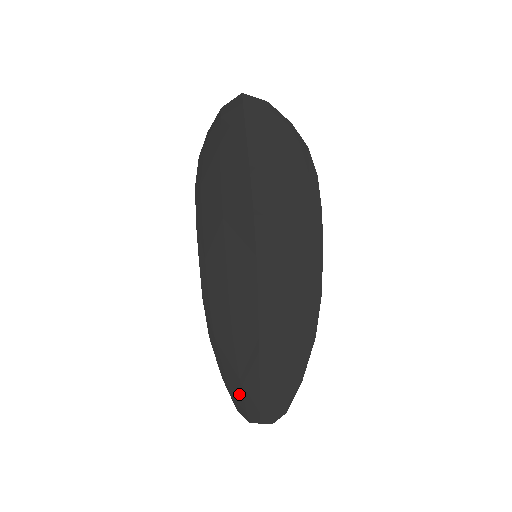
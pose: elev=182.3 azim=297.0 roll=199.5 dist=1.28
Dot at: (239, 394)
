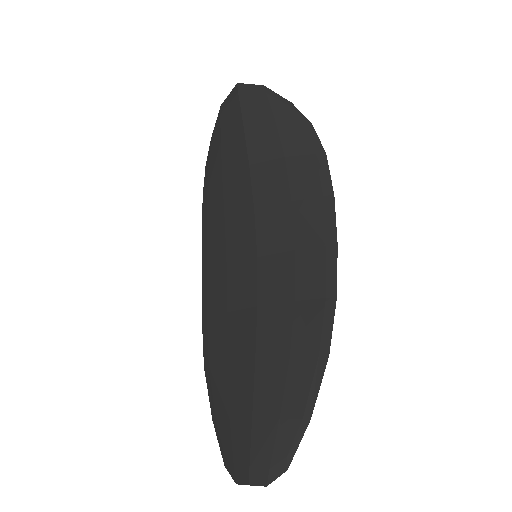
Dot at: (228, 441)
